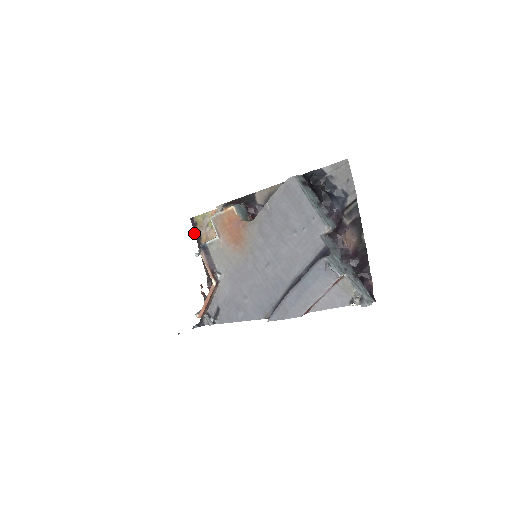
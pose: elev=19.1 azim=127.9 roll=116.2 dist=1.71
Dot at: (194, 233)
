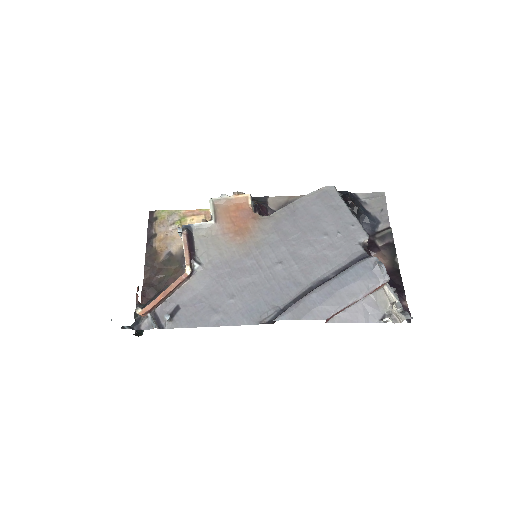
Dot at: (147, 228)
